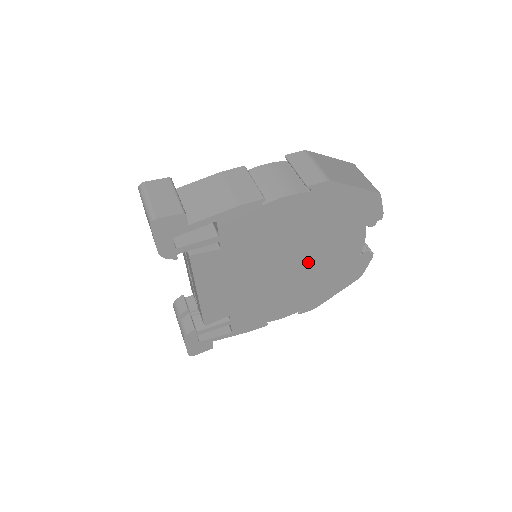
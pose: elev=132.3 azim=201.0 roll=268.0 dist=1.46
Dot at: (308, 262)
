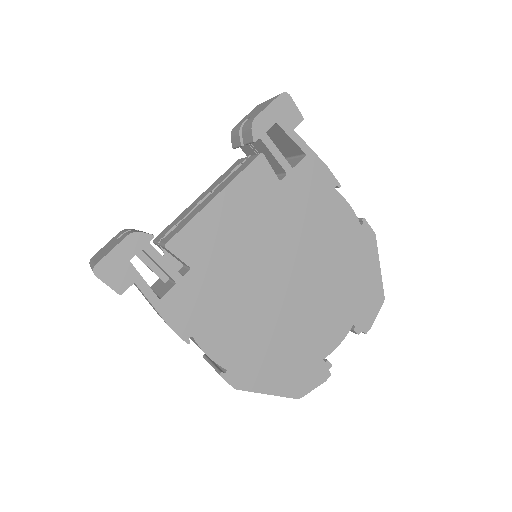
Dot at: (296, 301)
